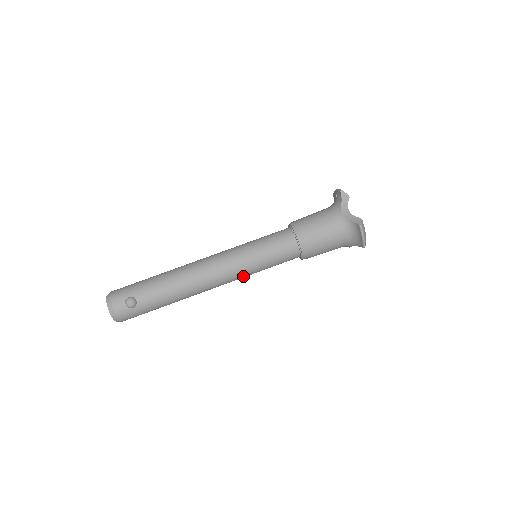
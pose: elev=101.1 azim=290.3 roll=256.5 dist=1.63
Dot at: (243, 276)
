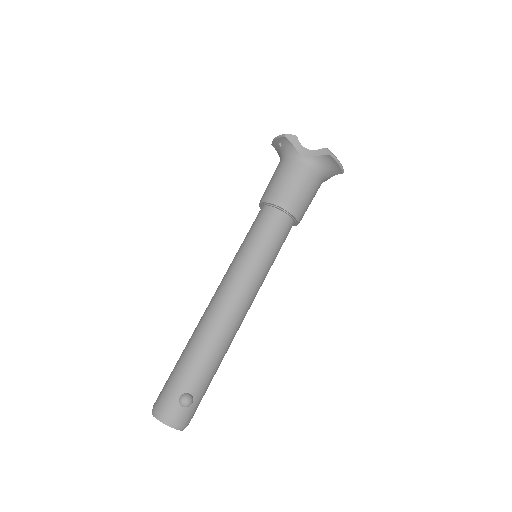
Dot at: occluded
